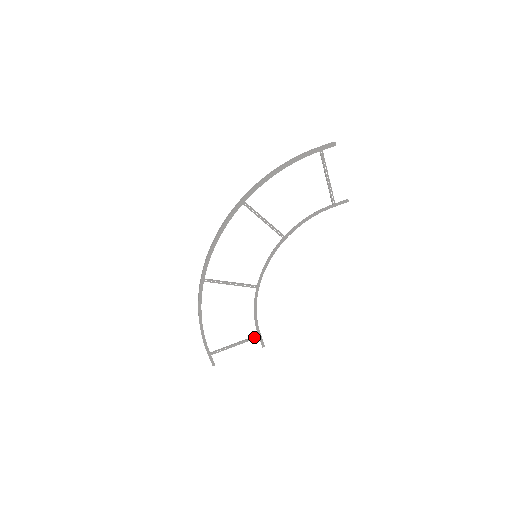
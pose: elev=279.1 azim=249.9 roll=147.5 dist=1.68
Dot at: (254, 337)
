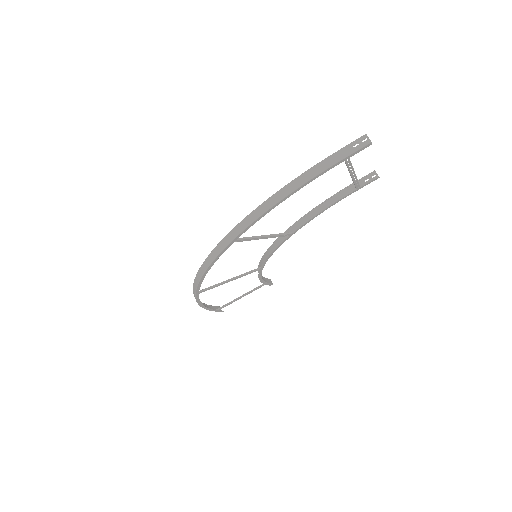
Dot at: (261, 286)
